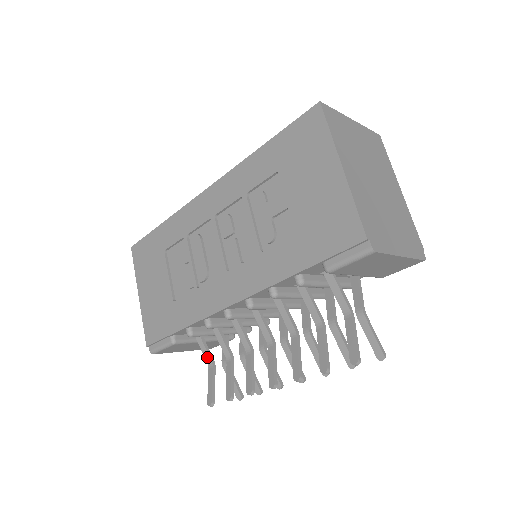
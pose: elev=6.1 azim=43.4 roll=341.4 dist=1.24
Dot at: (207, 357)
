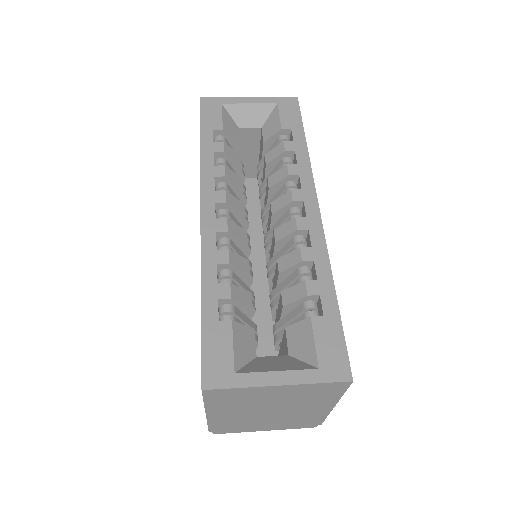
Dot at: occluded
